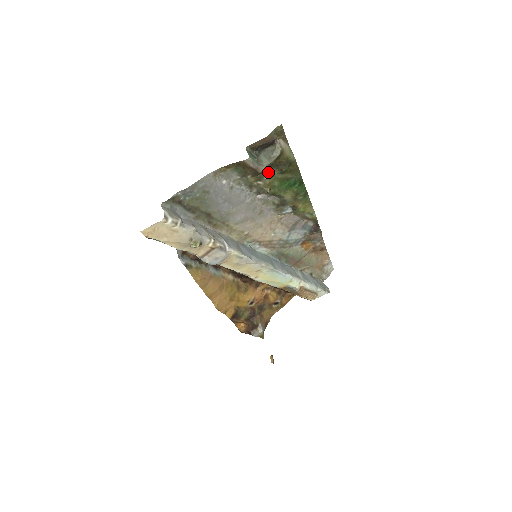
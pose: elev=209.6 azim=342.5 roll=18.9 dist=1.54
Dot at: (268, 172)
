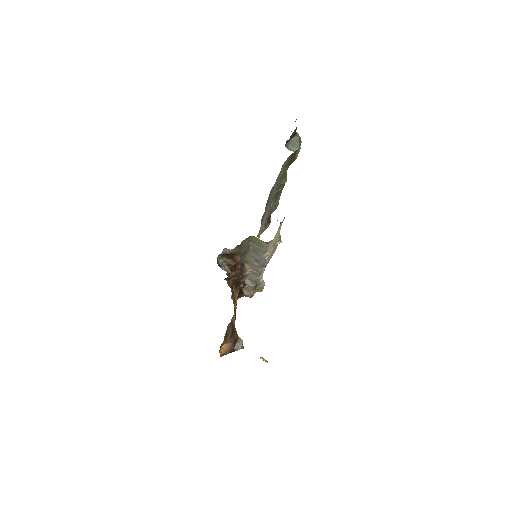
Dot at: occluded
